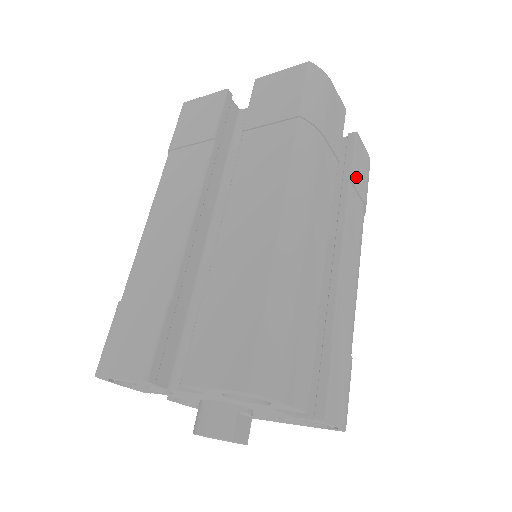
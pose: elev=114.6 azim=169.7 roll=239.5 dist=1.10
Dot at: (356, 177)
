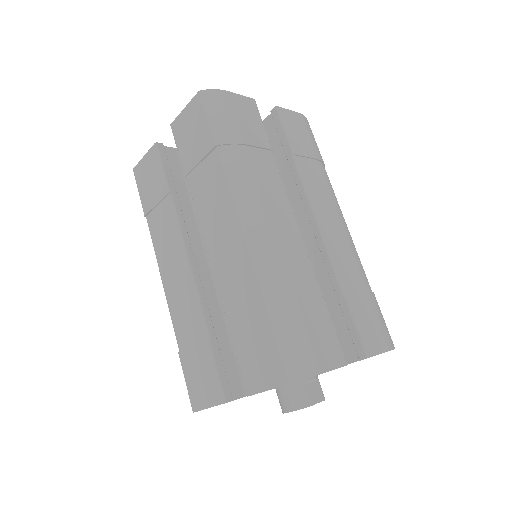
Dot at: (296, 146)
